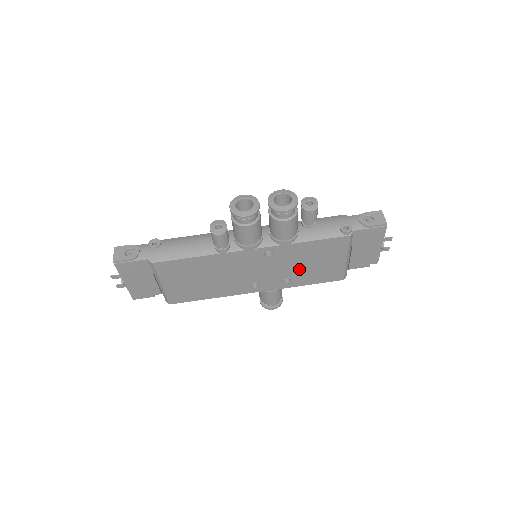
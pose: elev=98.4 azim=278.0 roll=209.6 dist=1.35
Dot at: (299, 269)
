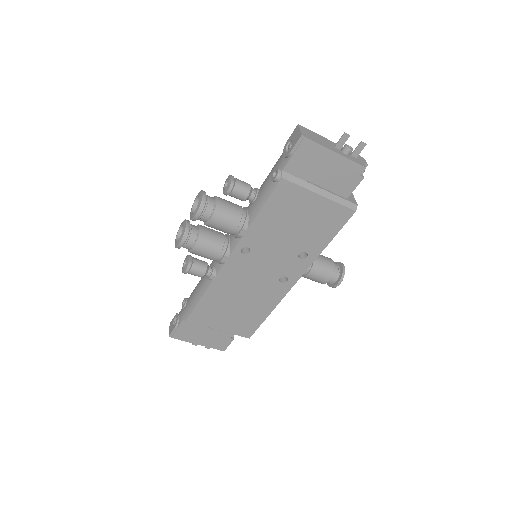
Dot at: (294, 239)
